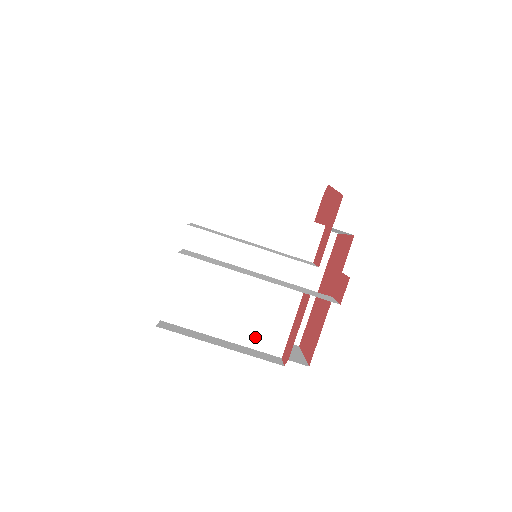
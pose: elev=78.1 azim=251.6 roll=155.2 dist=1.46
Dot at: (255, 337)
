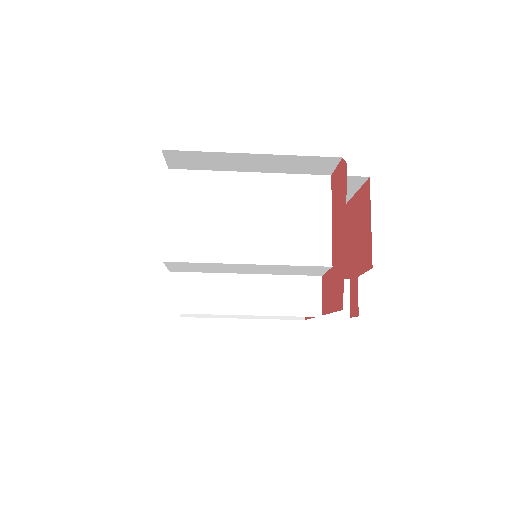
Dot at: occluded
